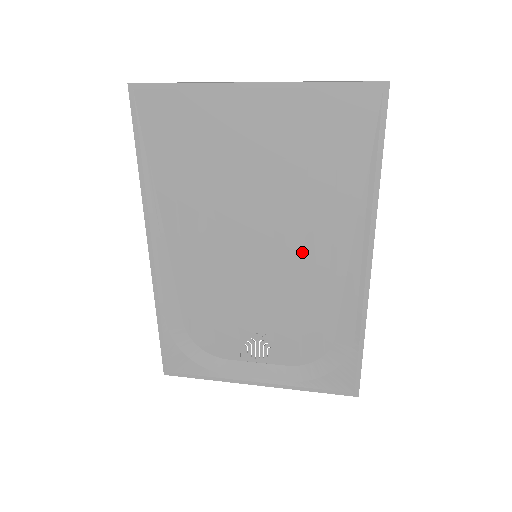
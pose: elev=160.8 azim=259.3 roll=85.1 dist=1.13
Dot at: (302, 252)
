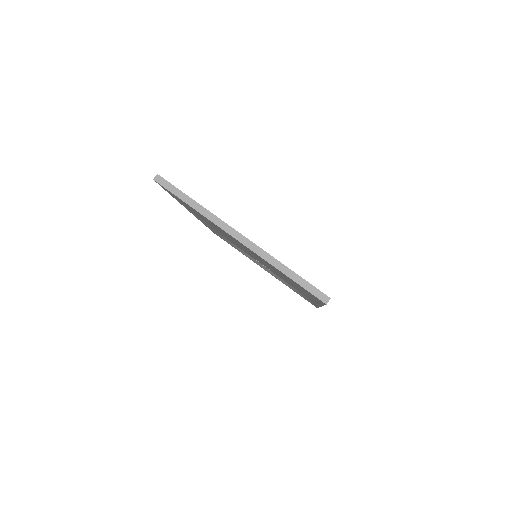
Dot at: (281, 276)
